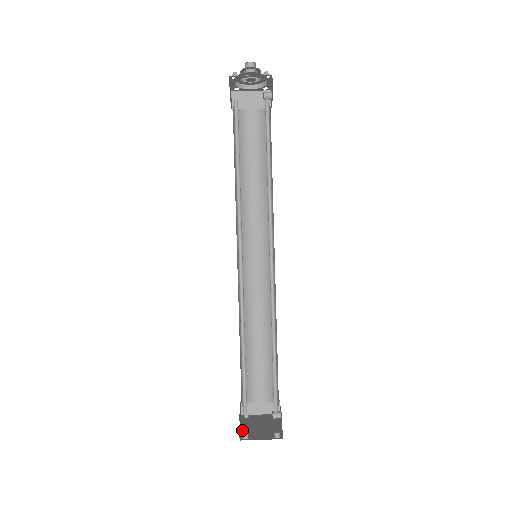
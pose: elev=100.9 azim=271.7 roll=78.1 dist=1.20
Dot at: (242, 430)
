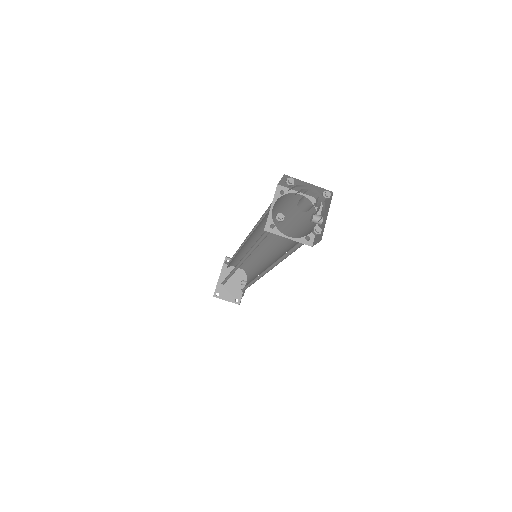
Dot at: (219, 282)
